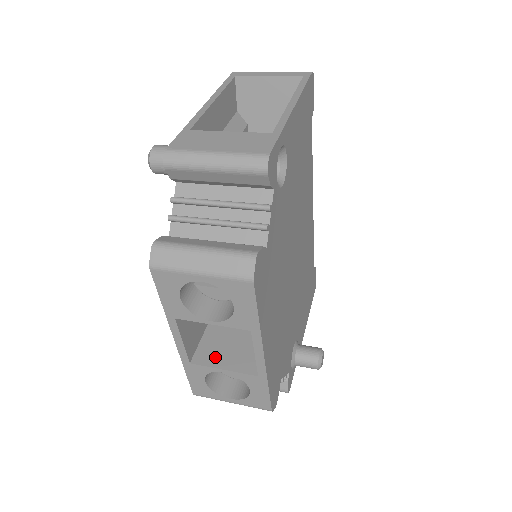
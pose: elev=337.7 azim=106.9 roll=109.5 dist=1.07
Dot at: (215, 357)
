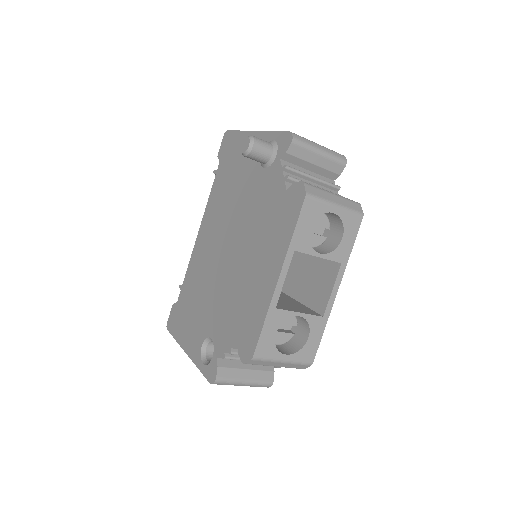
Dot at: (286, 307)
